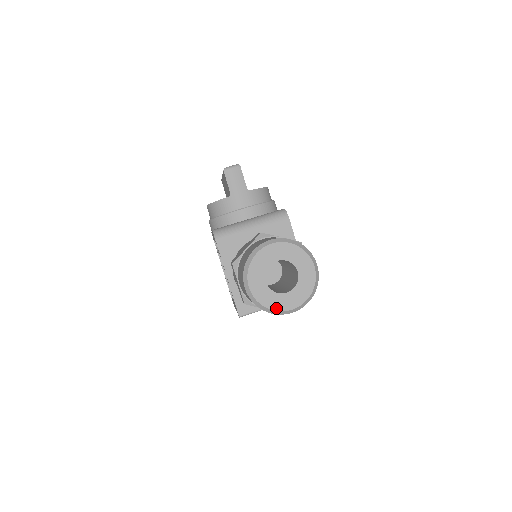
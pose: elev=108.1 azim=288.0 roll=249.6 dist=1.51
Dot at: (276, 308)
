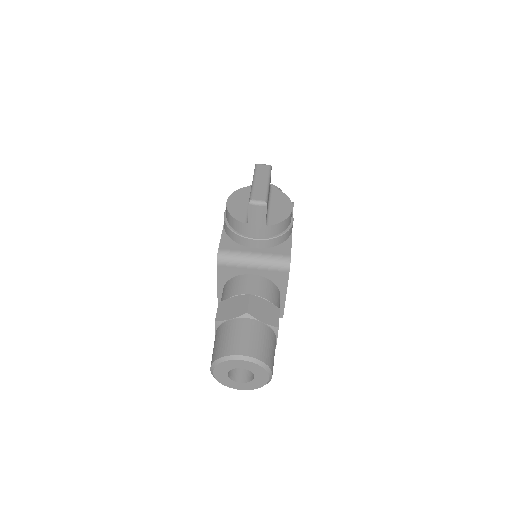
Dot at: (229, 386)
